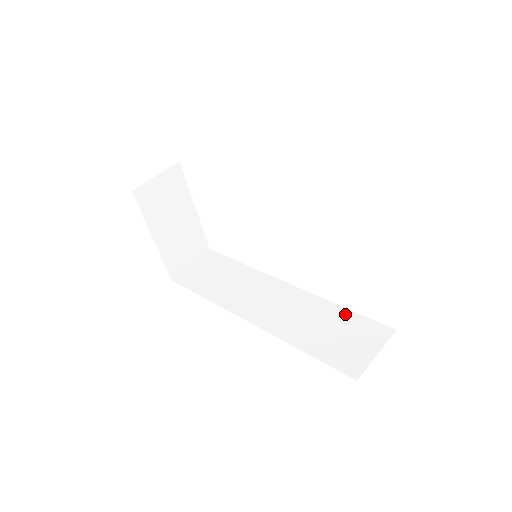
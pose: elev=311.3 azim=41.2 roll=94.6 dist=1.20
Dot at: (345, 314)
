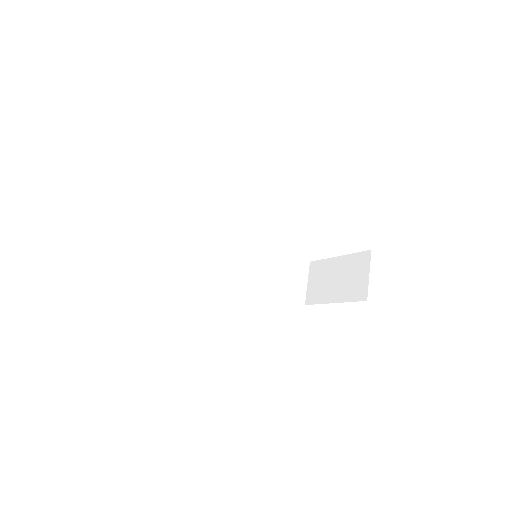
Dot at: (282, 258)
